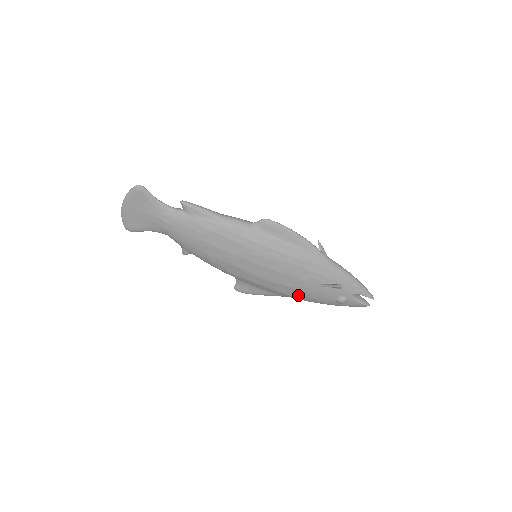
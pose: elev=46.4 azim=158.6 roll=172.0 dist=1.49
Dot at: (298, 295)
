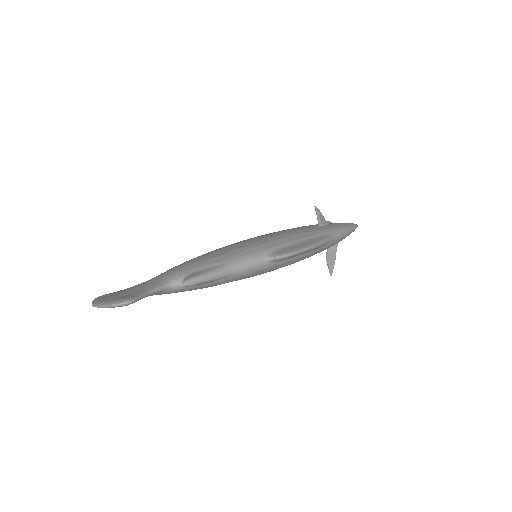
Dot at: occluded
